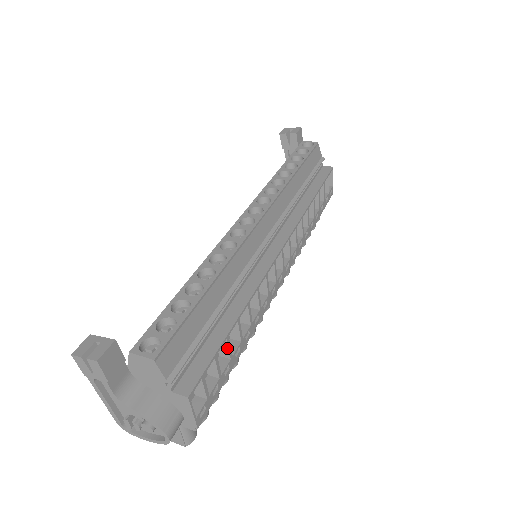
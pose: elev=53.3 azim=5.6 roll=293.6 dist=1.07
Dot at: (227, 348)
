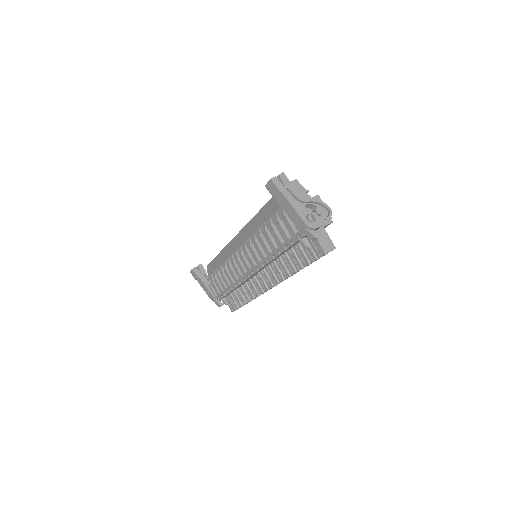
Dot at: occluded
